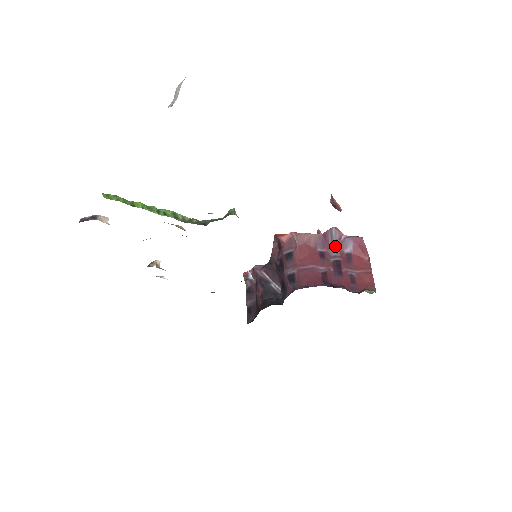
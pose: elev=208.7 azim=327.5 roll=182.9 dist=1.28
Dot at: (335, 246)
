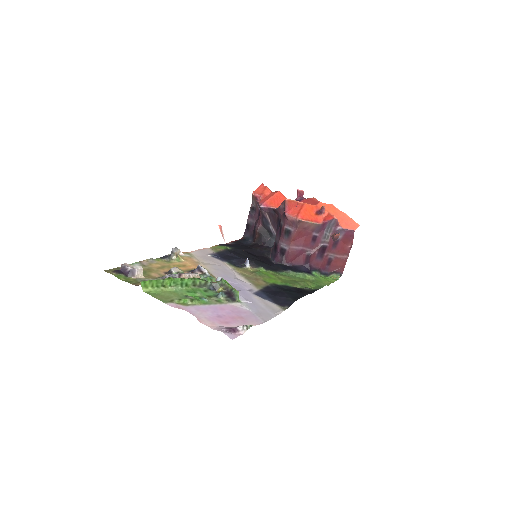
Dot at: (329, 232)
